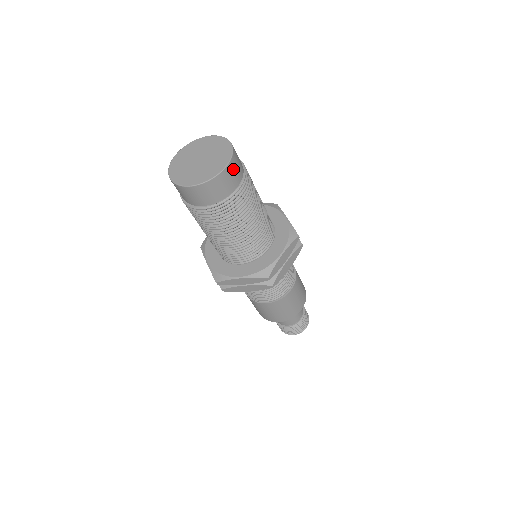
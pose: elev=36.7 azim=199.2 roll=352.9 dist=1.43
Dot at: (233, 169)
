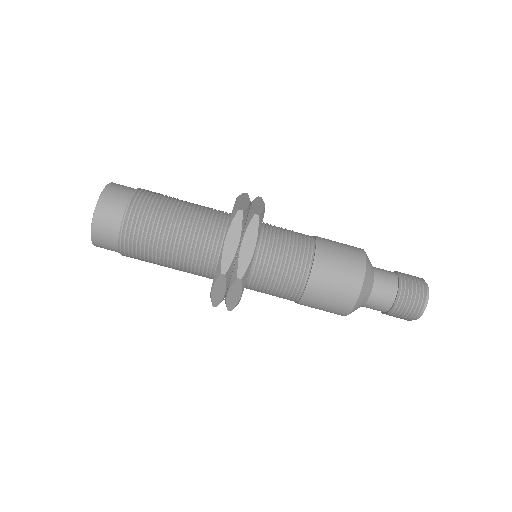
Dot at: (108, 203)
